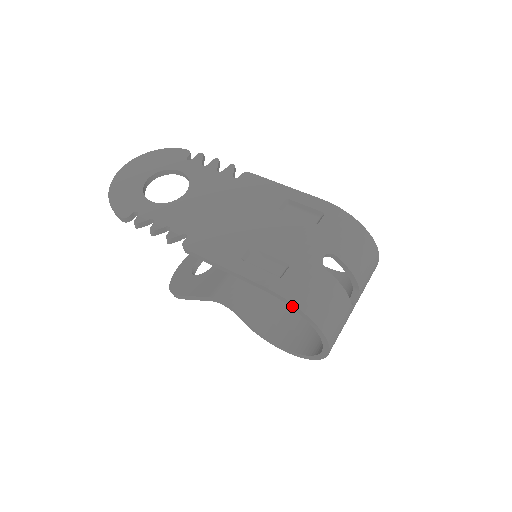
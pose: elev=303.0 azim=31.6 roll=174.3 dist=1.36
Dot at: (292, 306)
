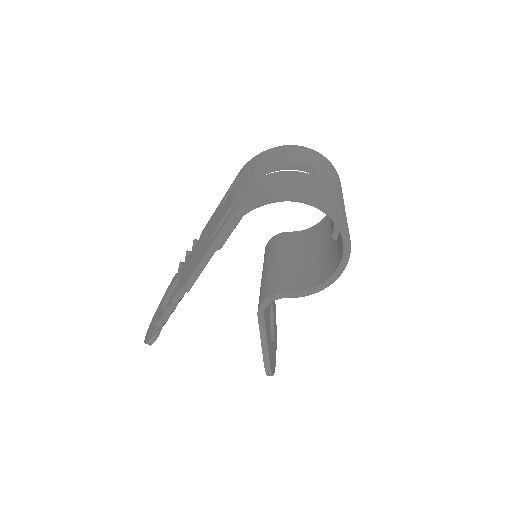
Dot at: (250, 208)
